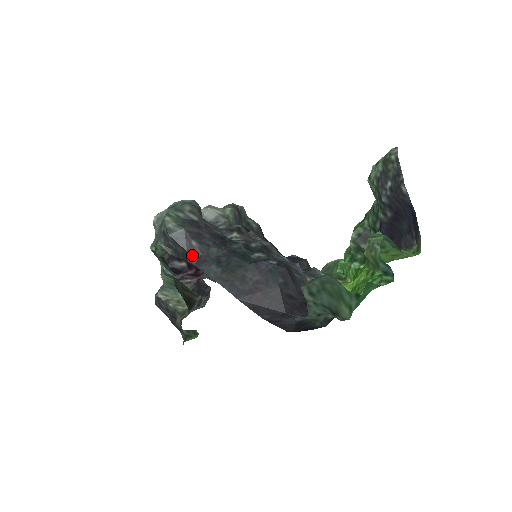
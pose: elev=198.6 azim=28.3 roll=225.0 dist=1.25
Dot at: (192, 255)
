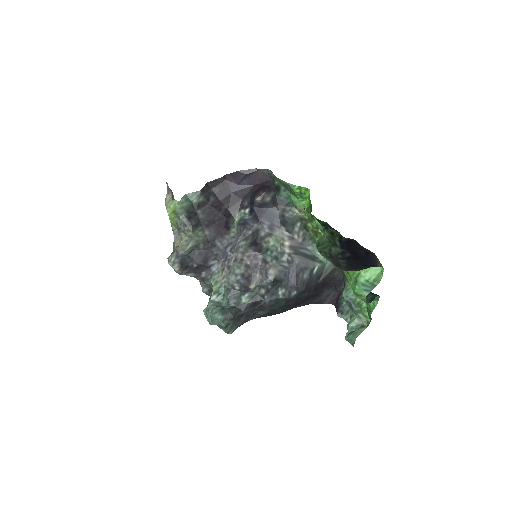
Dot at: occluded
